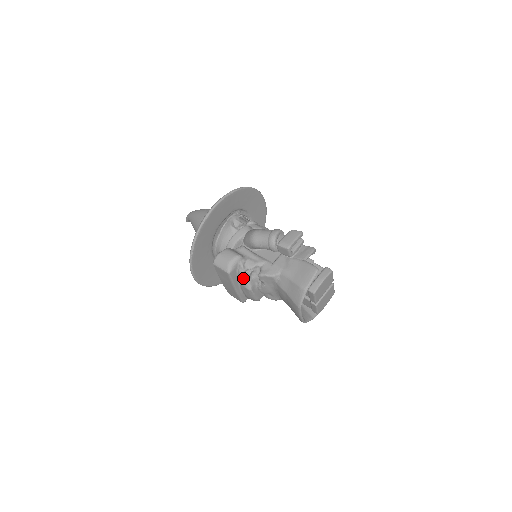
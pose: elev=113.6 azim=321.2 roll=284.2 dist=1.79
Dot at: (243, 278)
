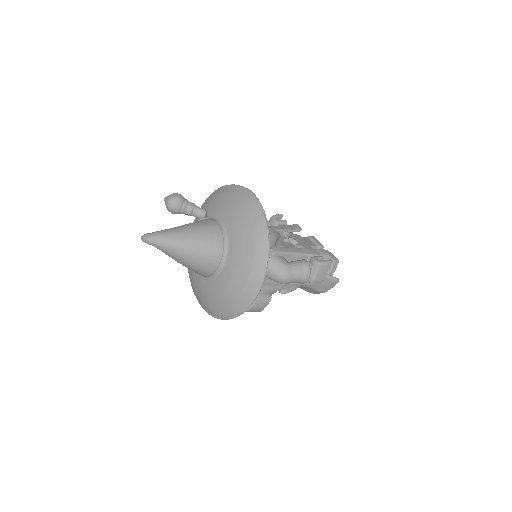
Dot at: occluded
